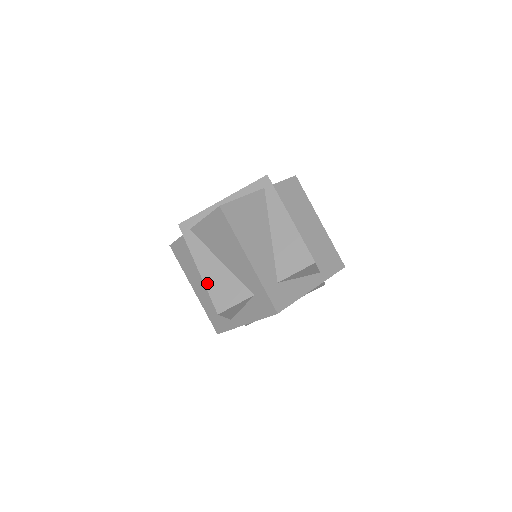
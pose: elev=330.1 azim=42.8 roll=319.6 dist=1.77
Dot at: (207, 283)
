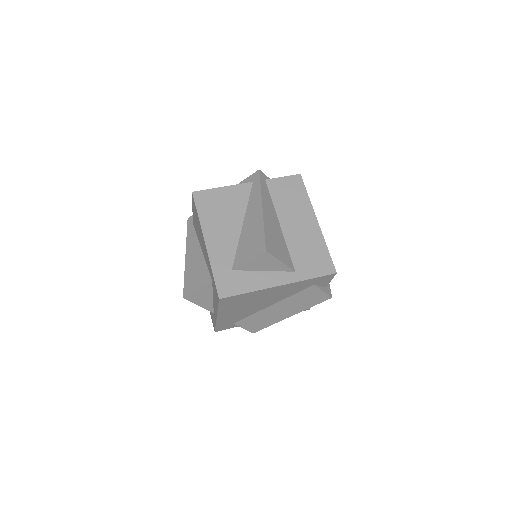
Dot at: (186, 269)
